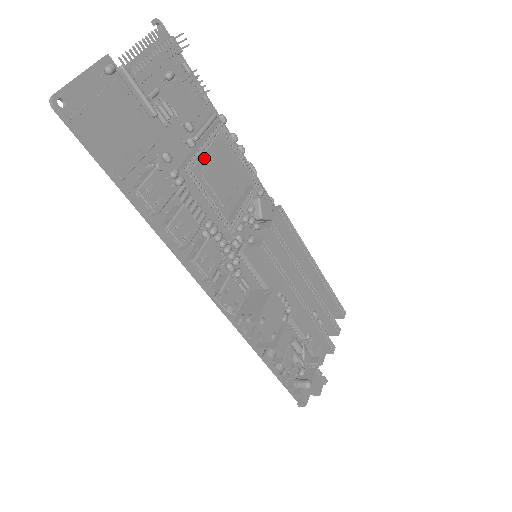
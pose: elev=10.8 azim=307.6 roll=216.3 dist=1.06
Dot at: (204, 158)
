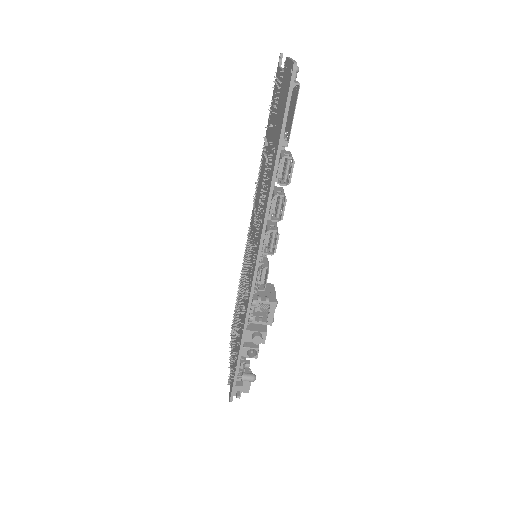
Dot at: occluded
